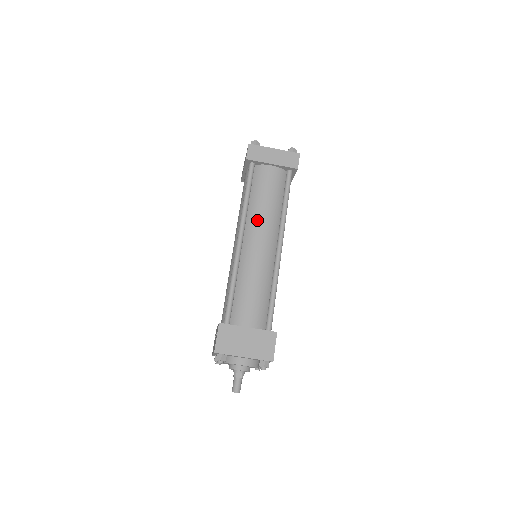
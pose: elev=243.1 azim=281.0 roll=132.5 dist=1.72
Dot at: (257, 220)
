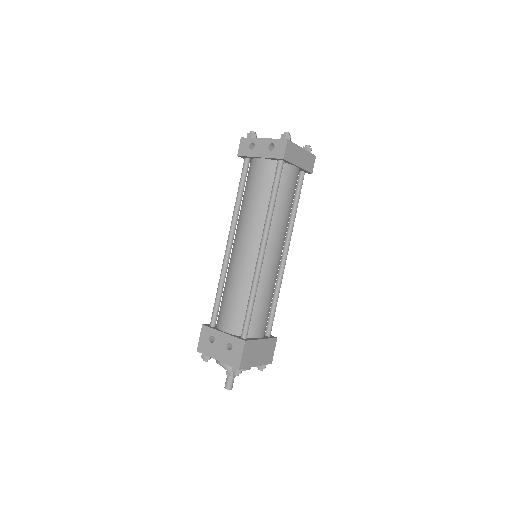
Dot at: (278, 229)
